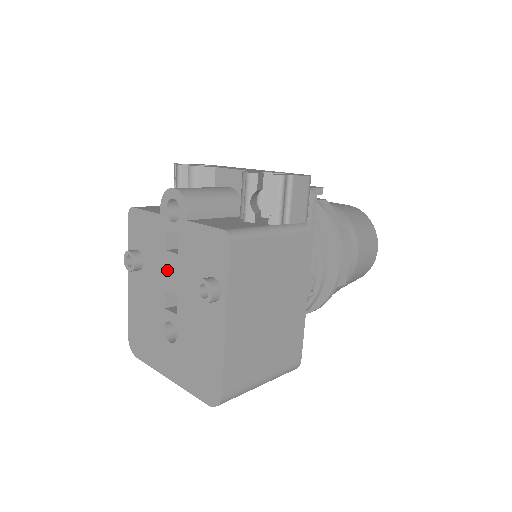
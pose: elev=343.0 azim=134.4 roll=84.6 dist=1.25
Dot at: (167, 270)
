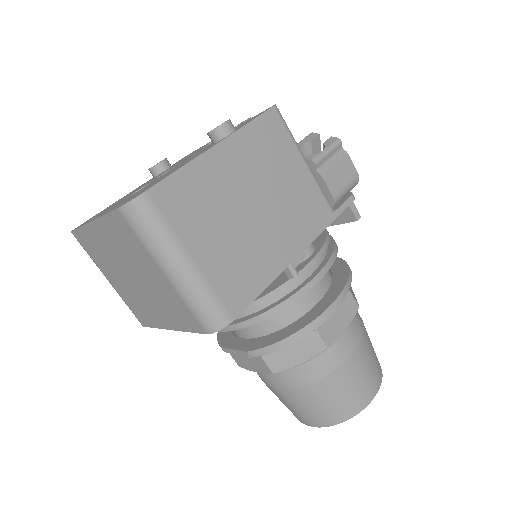
Dot at: (188, 157)
